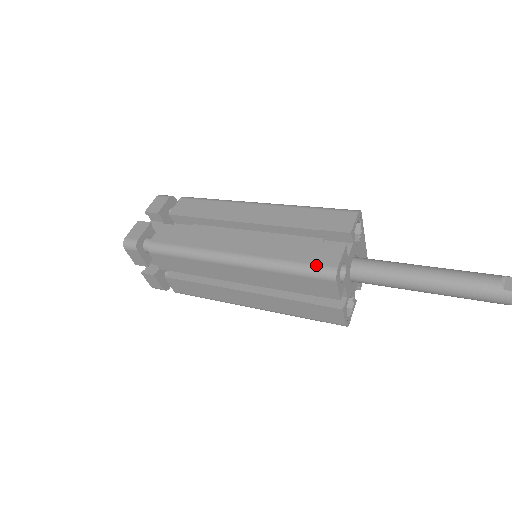
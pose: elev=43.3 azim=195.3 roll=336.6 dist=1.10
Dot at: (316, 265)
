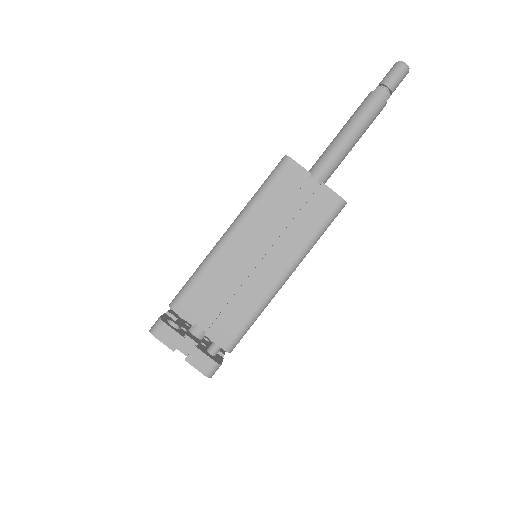
Dot at: (274, 169)
